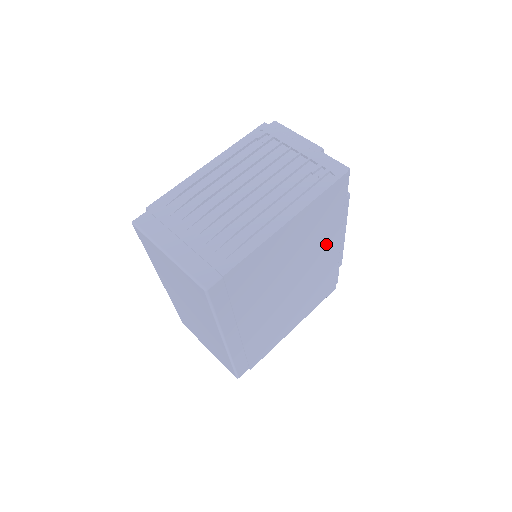
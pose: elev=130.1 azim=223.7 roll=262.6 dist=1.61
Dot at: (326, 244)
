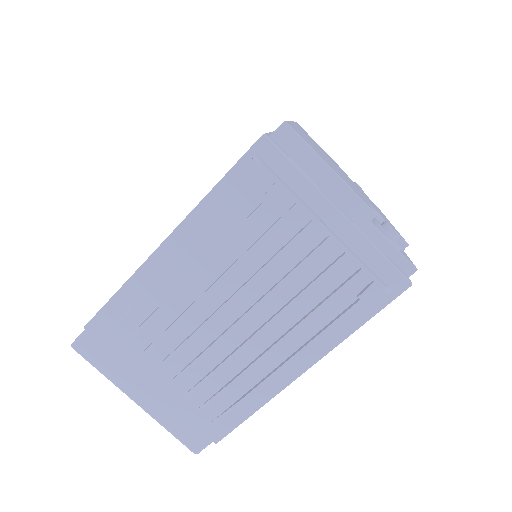
Dot at: occluded
